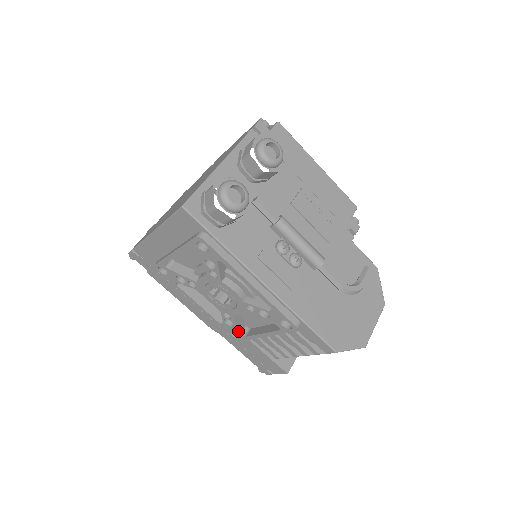
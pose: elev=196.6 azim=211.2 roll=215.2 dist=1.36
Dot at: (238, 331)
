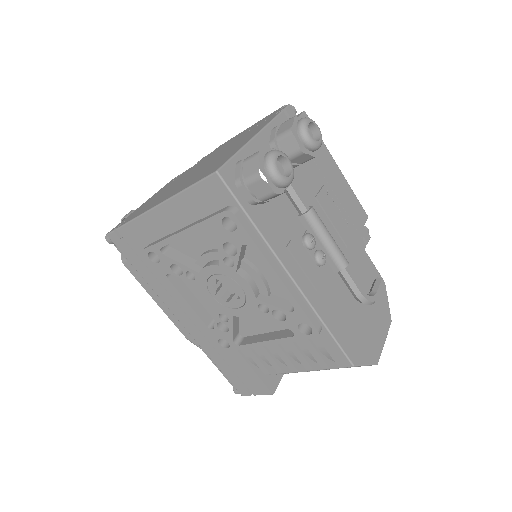
Dot at: (231, 338)
